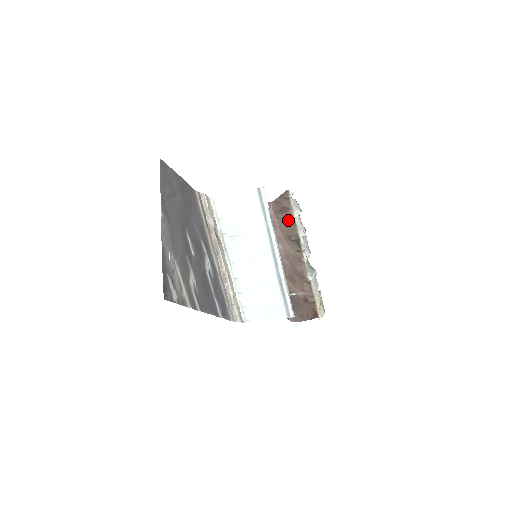
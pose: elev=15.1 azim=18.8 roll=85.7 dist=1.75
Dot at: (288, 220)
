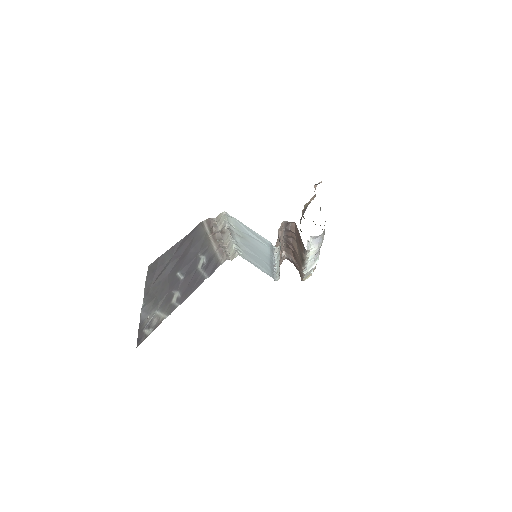
Dot at: occluded
